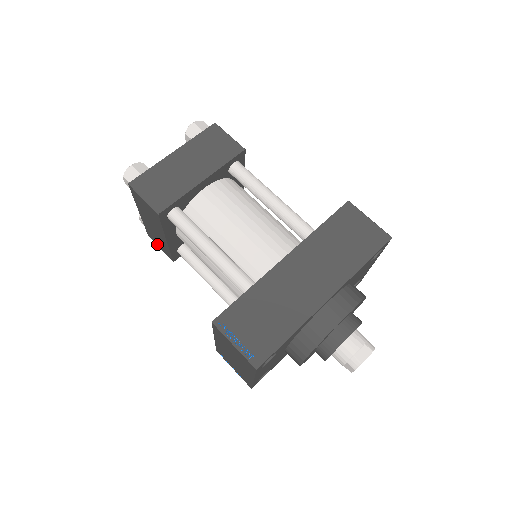
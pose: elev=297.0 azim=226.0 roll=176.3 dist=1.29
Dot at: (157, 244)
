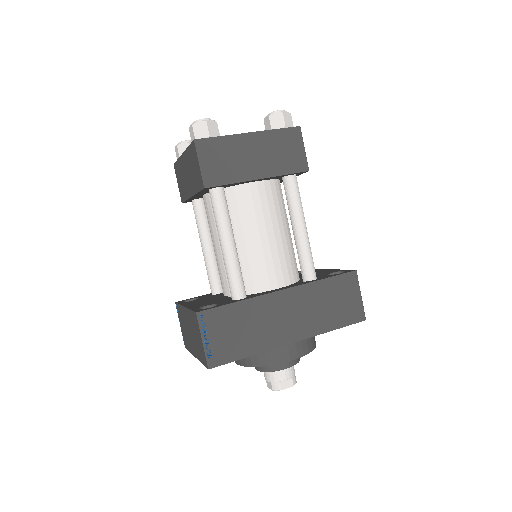
Dot at: (178, 179)
